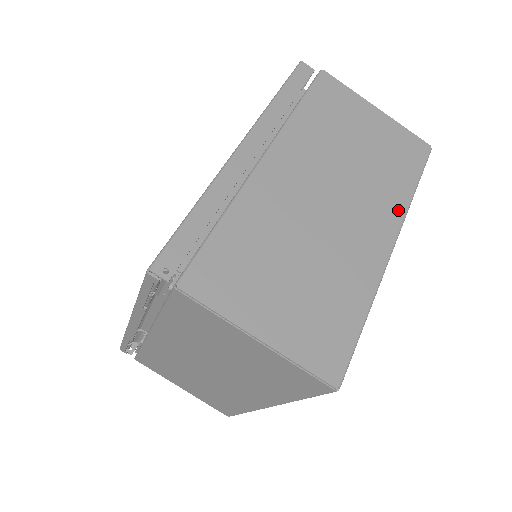
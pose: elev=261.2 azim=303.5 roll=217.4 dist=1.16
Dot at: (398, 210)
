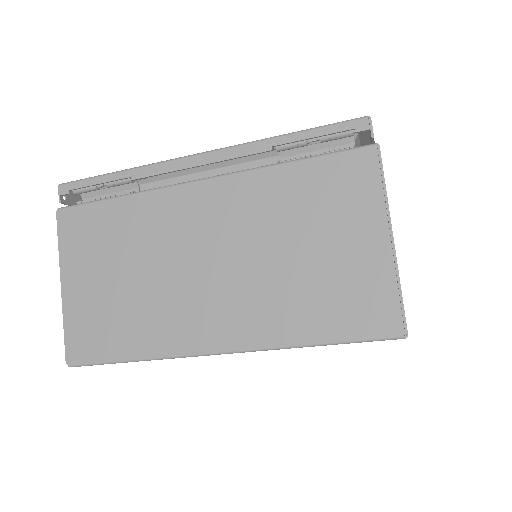
Dot at: occluded
